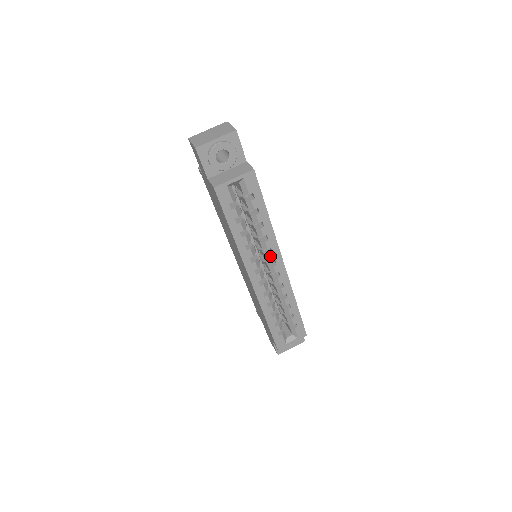
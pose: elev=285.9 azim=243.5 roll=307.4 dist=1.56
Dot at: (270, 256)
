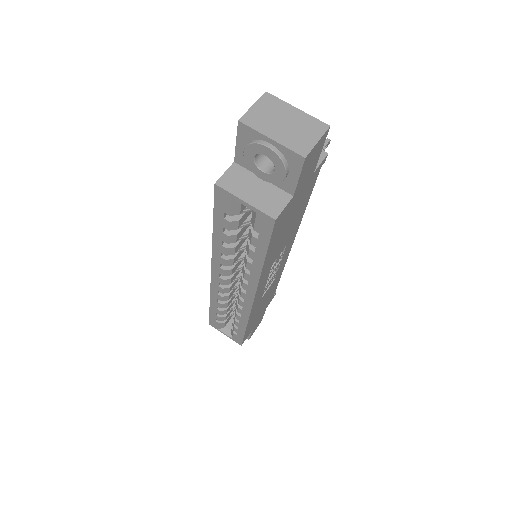
Dot at: (243, 283)
